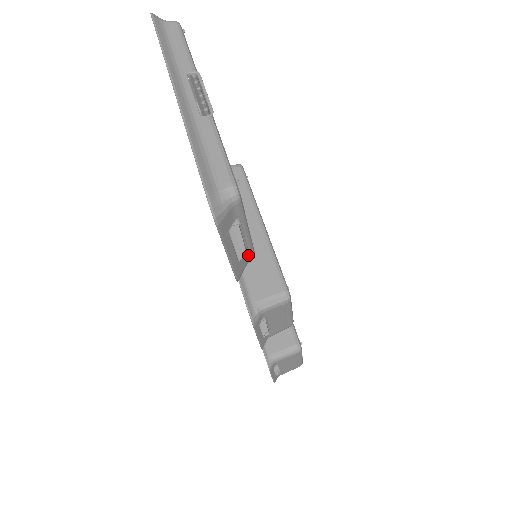
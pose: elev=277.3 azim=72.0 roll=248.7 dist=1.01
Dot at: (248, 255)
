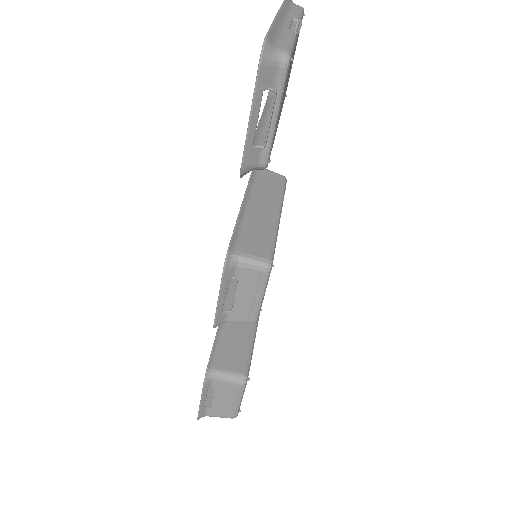
Dot at: (263, 154)
